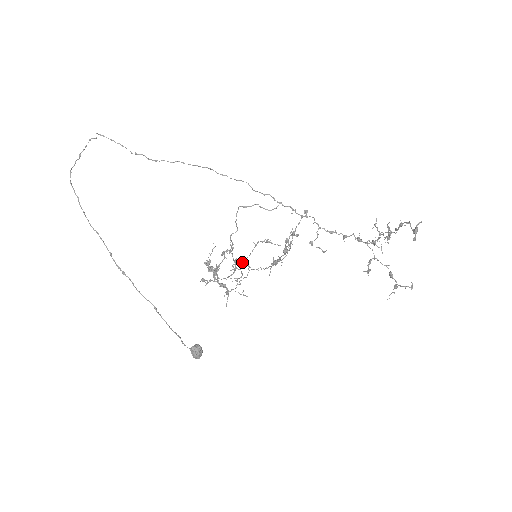
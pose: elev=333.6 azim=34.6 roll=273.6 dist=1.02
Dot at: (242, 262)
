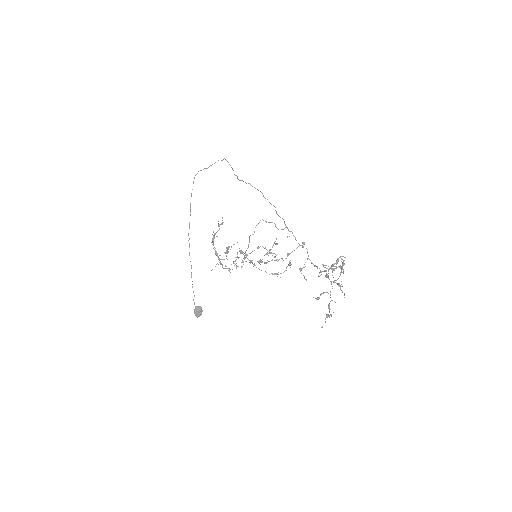
Dot at: occluded
